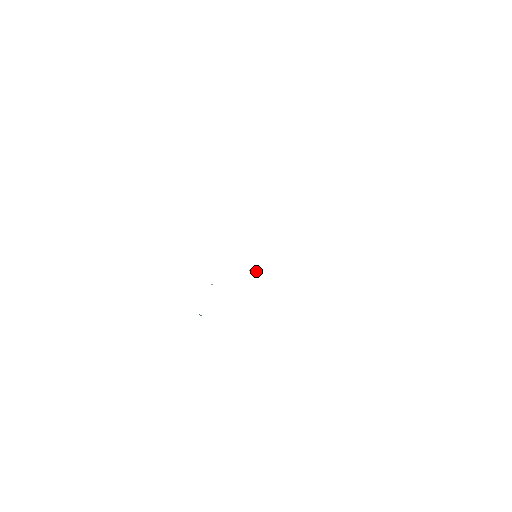
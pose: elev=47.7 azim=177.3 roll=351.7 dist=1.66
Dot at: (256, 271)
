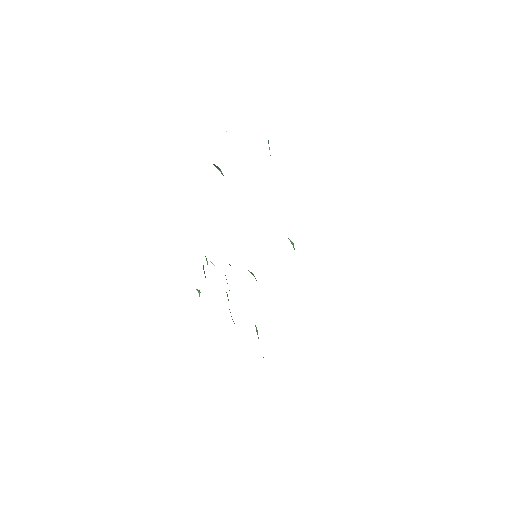
Dot at: (253, 275)
